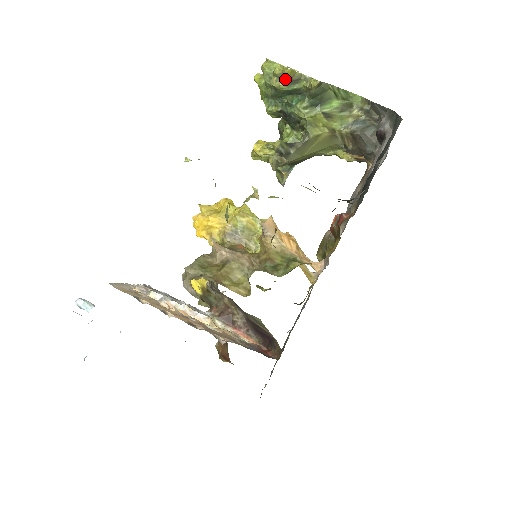
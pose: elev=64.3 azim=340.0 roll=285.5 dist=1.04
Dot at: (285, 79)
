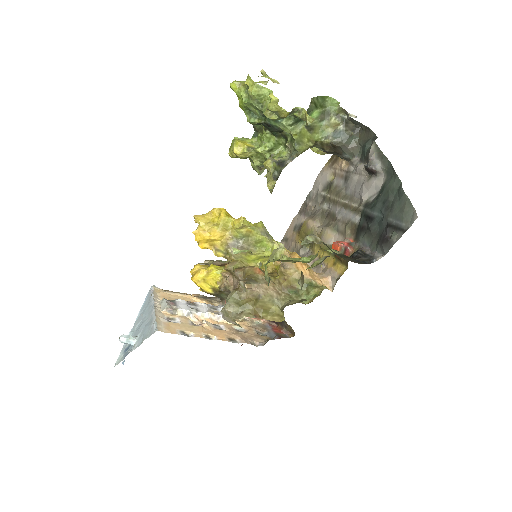
Dot at: (282, 117)
